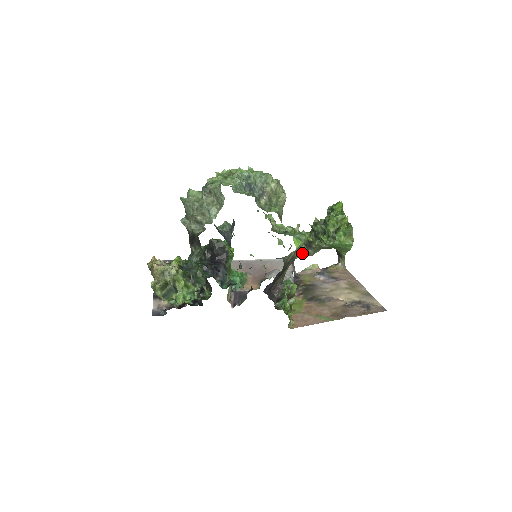
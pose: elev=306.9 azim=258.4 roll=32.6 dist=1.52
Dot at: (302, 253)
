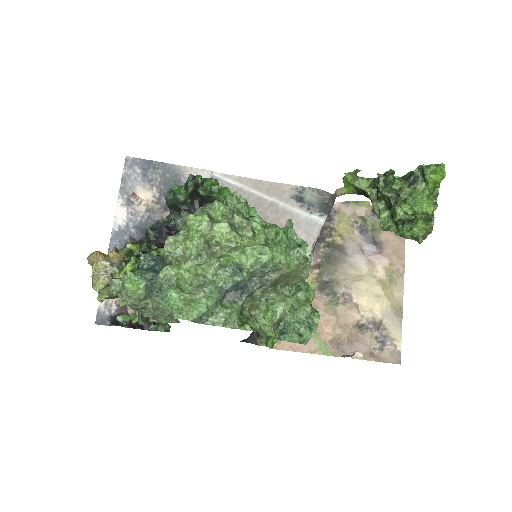
Dot at: (350, 193)
